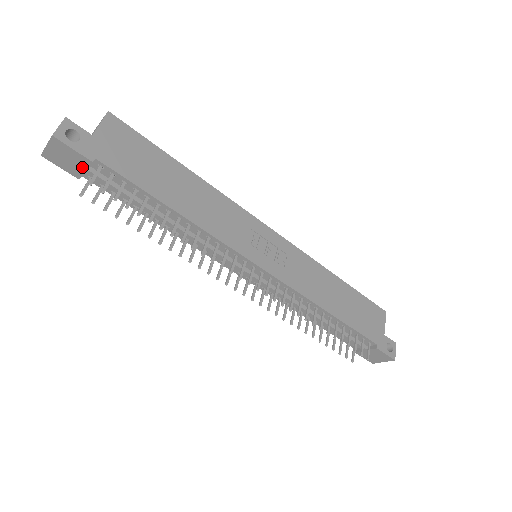
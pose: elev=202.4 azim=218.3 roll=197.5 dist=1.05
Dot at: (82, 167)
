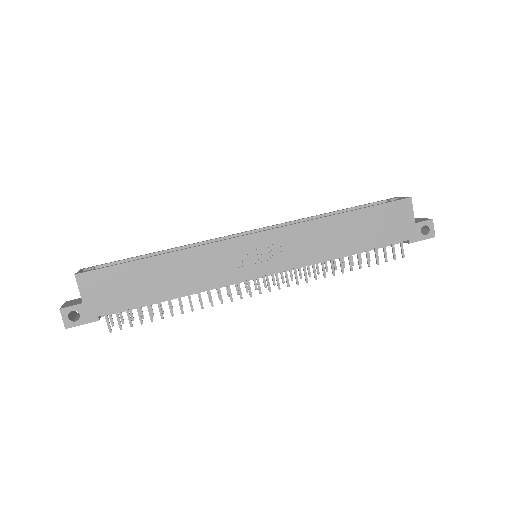
Dot at: occluded
